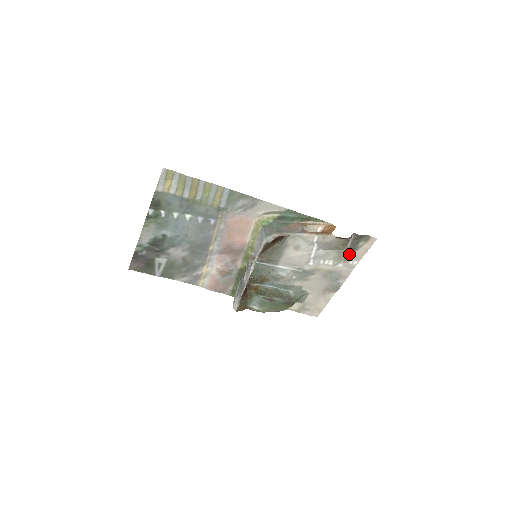
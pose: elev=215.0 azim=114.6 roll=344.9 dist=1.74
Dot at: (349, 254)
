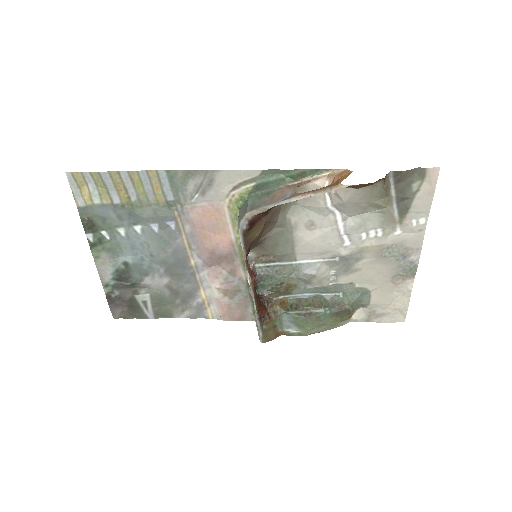
Dot at: (403, 210)
